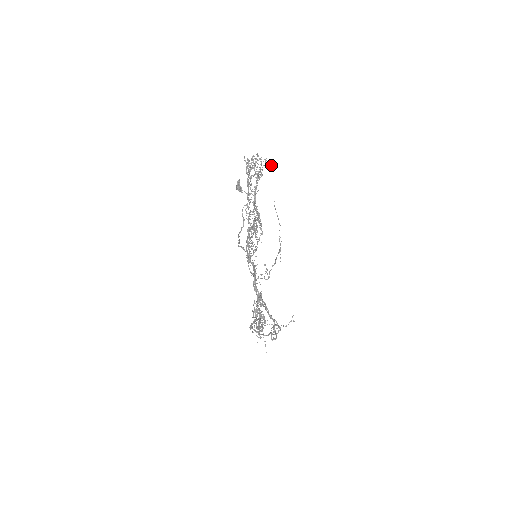
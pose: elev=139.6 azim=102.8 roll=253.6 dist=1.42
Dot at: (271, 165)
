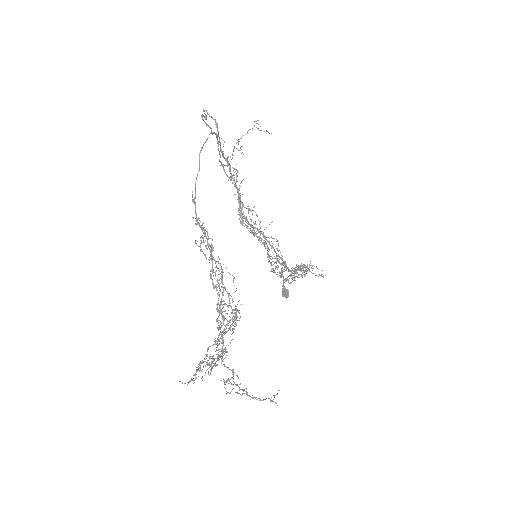
Dot at: (323, 275)
